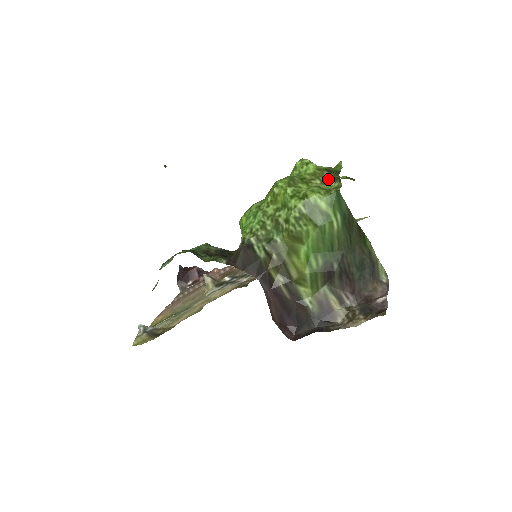
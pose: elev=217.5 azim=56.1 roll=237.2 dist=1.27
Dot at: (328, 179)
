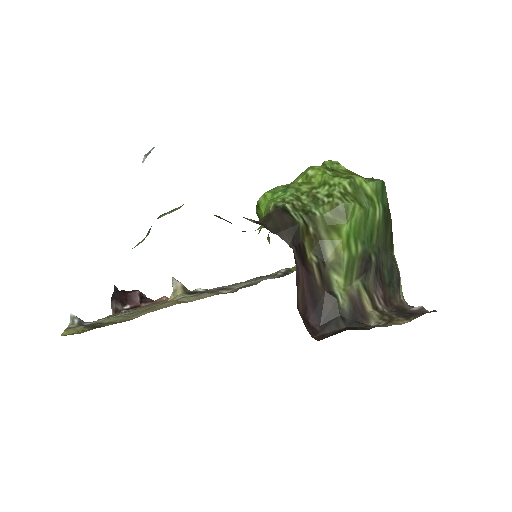
Dot at: occluded
